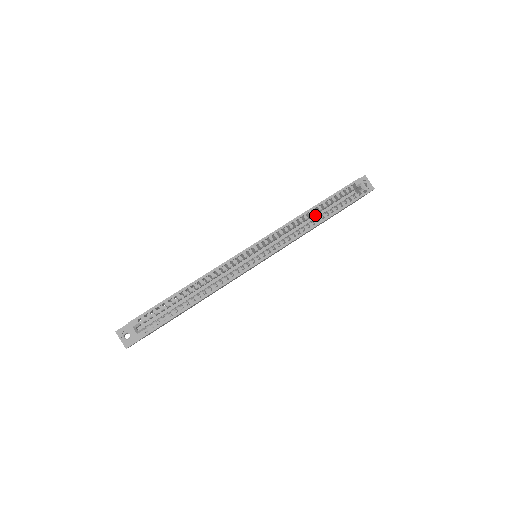
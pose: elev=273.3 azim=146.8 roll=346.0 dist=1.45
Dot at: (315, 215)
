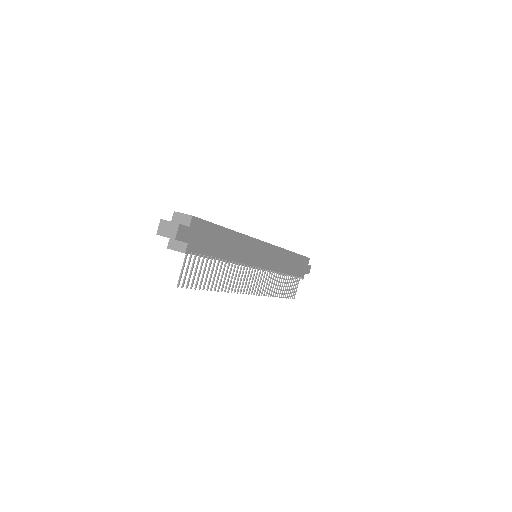
Dot at: occluded
